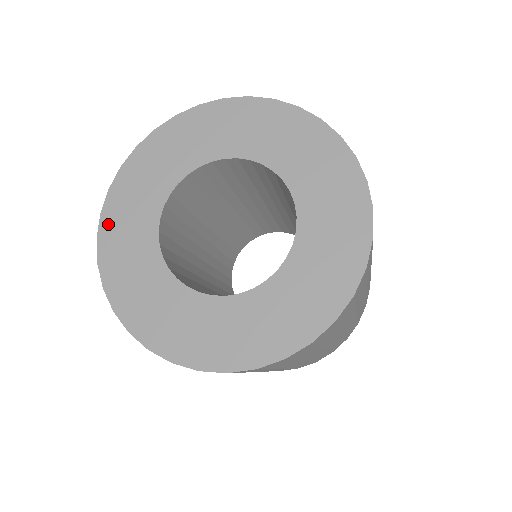
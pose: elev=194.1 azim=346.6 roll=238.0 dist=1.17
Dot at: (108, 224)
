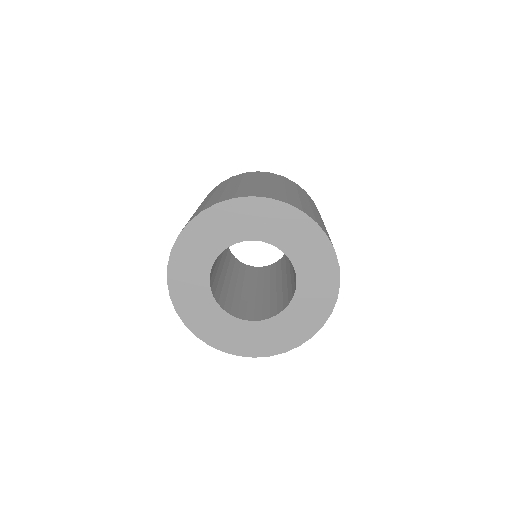
Dot at: (200, 222)
